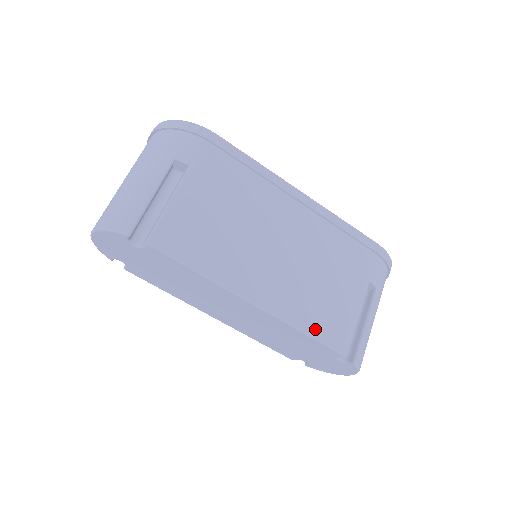
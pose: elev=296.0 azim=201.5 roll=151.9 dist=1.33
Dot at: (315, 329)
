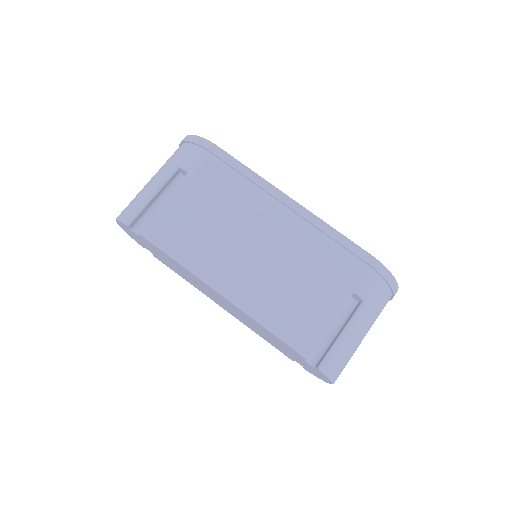
Dot at: (277, 326)
